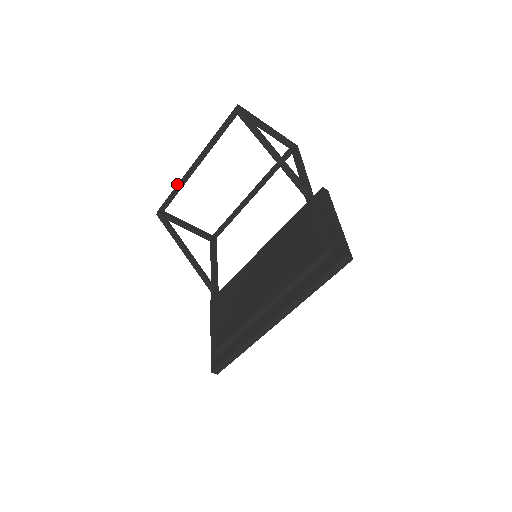
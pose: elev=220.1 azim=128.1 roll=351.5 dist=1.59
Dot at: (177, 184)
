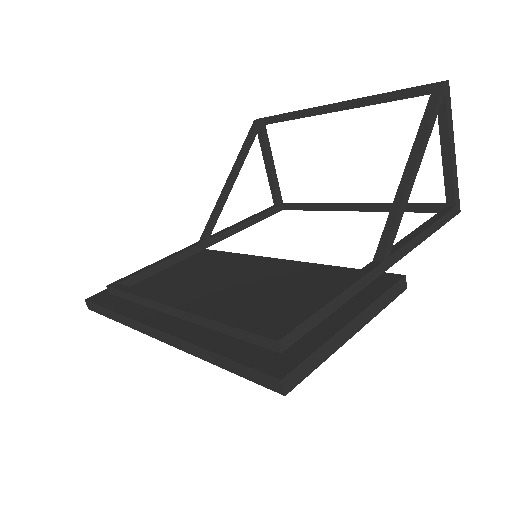
Dot at: occluded
